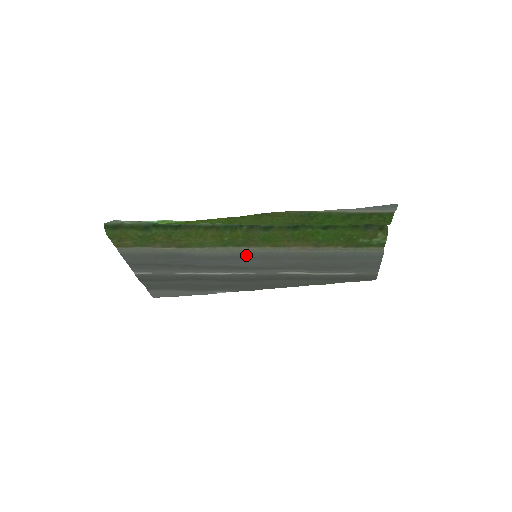
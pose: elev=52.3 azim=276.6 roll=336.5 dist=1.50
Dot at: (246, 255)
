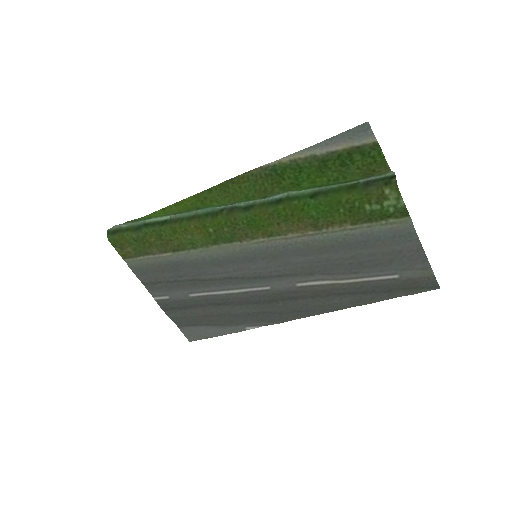
Dot at: (243, 254)
